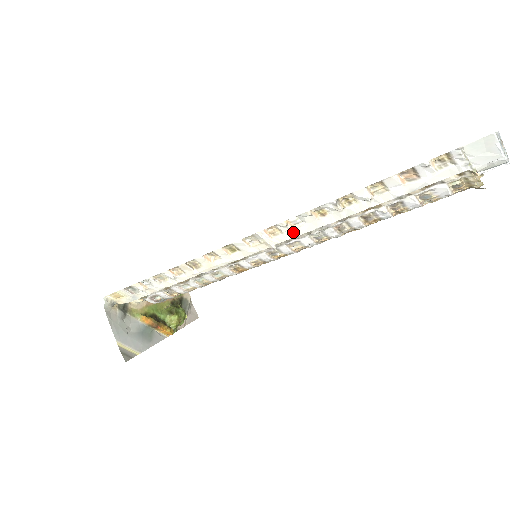
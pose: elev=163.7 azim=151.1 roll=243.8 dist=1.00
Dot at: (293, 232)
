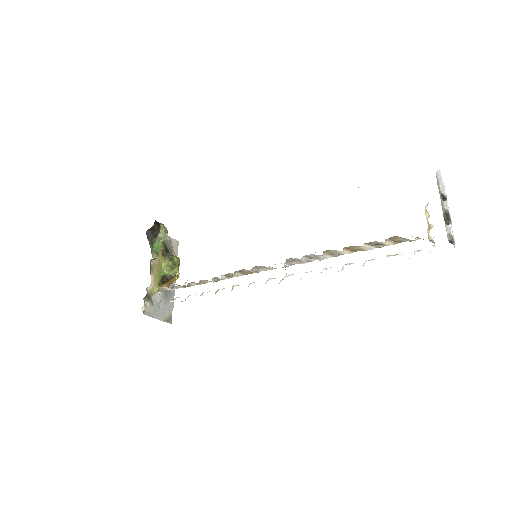
Dot at: occluded
